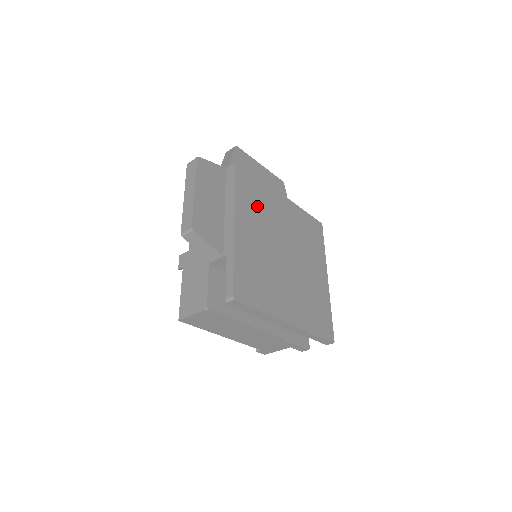
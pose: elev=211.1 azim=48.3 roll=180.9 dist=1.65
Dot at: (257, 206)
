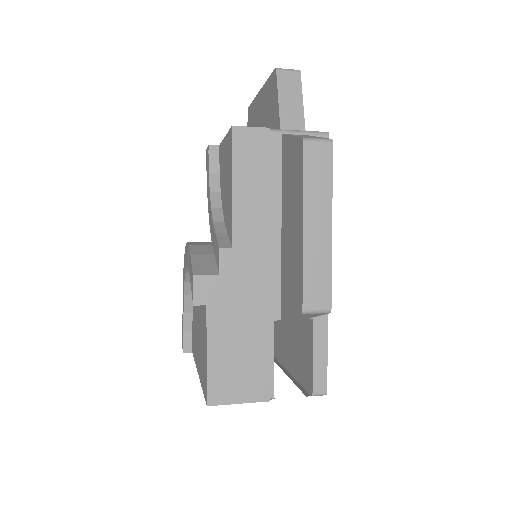
Dot at: occluded
